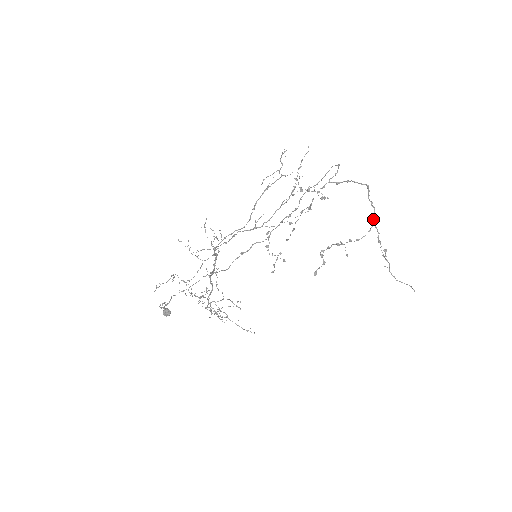
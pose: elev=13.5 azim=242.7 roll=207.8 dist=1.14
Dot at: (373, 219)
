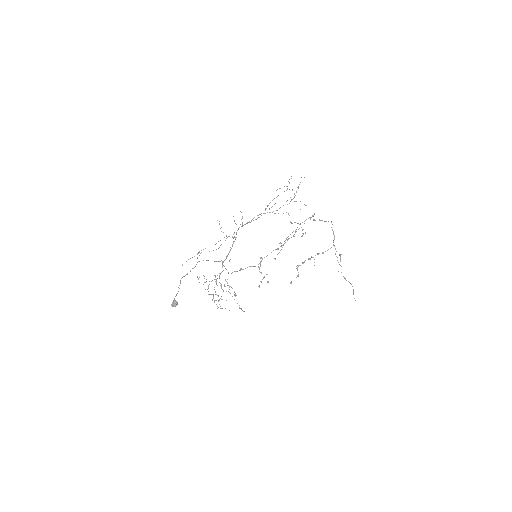
Dot at: (333, 242)
